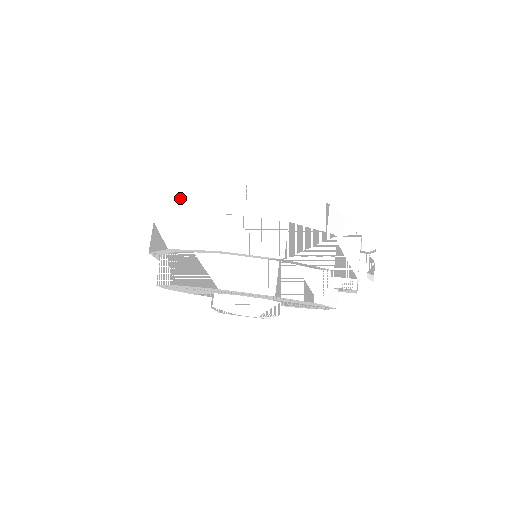
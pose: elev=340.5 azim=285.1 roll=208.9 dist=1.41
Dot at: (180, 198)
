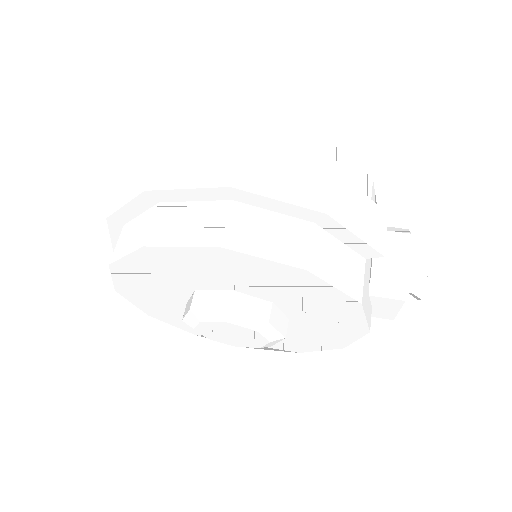
Dot at: (168, 146)
